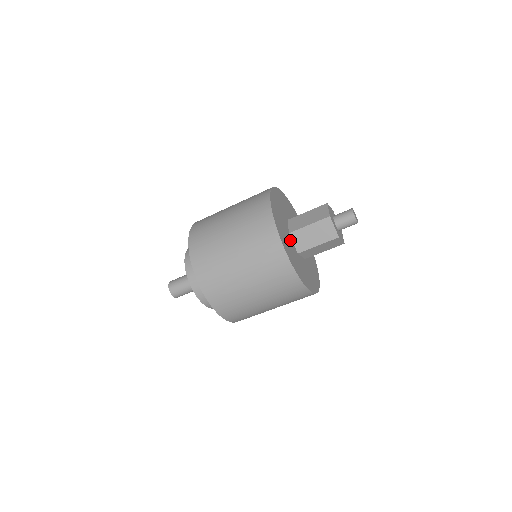
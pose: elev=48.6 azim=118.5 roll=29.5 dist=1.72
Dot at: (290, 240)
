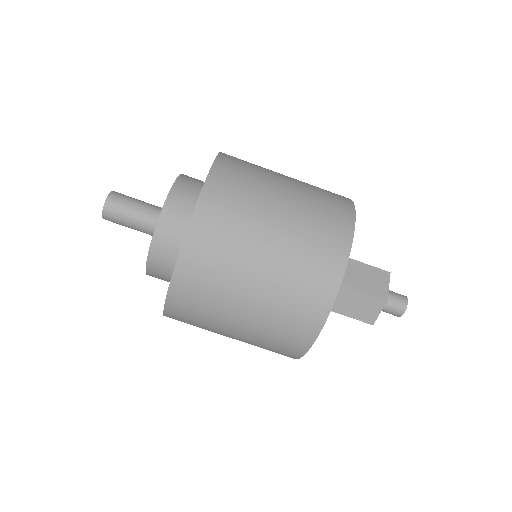
Dot at: occluded
